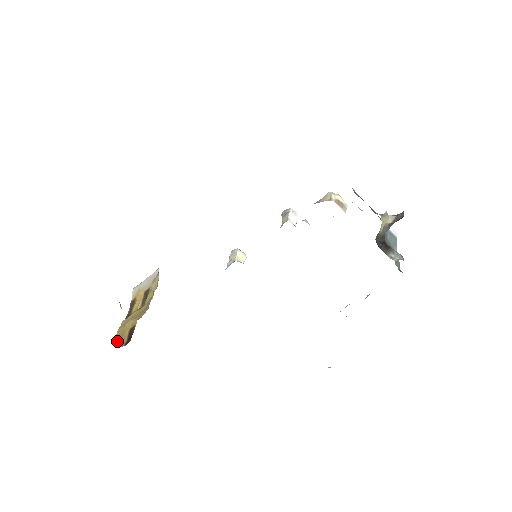
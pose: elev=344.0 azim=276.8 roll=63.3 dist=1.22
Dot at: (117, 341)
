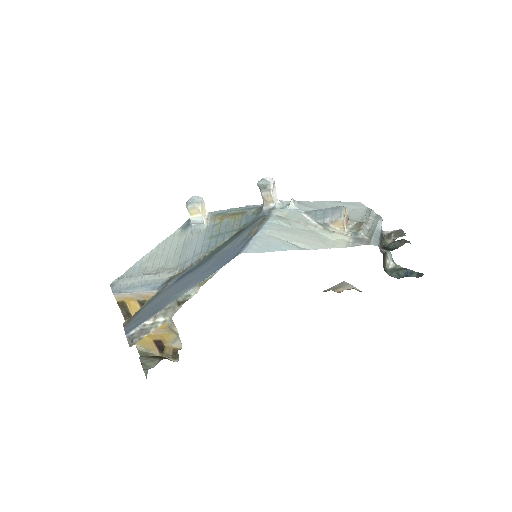
Dot at: (144, 349)
